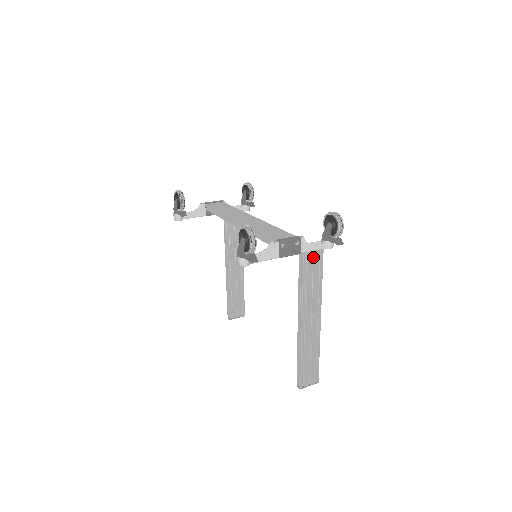
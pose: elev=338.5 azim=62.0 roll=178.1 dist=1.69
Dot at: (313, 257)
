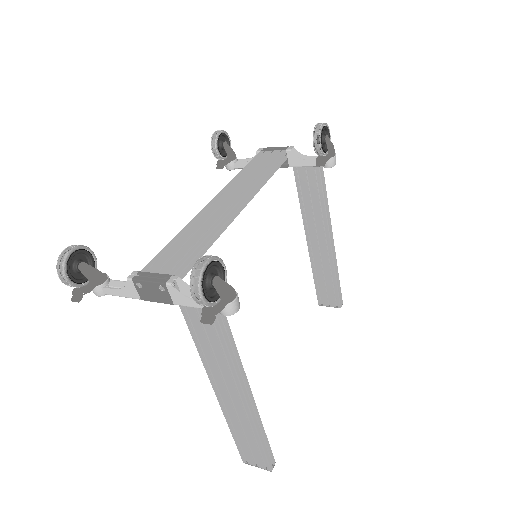
Dot at: occluded
